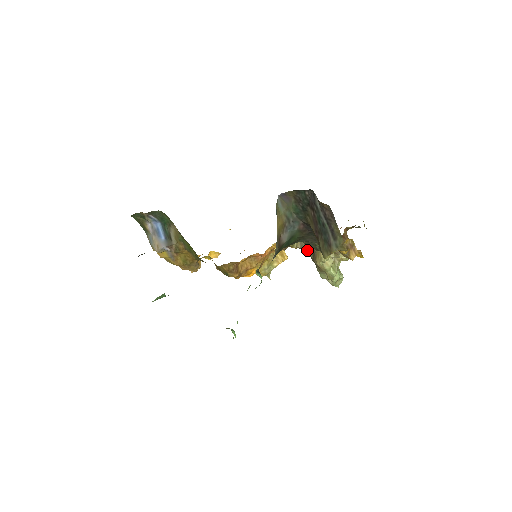
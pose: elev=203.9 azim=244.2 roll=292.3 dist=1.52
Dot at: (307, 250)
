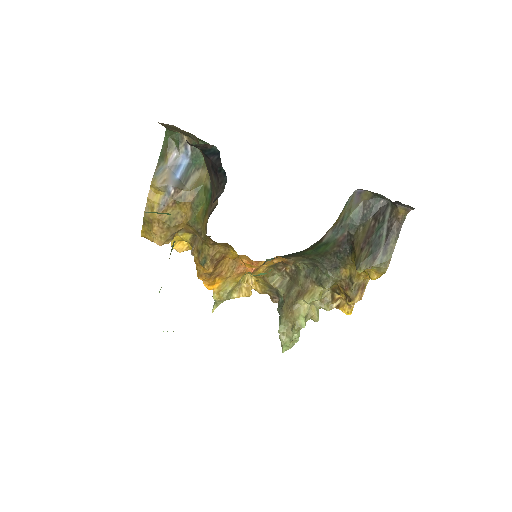
Dot at: (288, 290)
